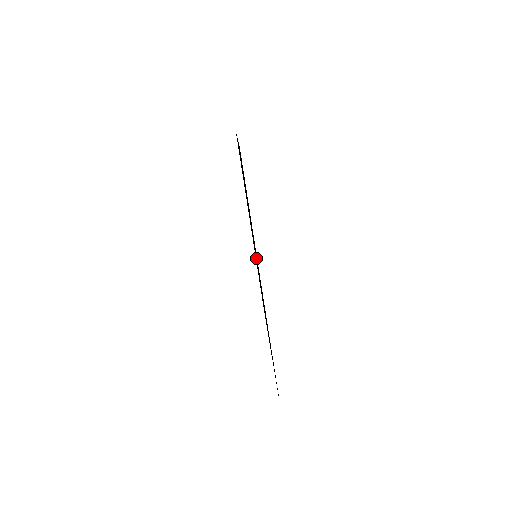
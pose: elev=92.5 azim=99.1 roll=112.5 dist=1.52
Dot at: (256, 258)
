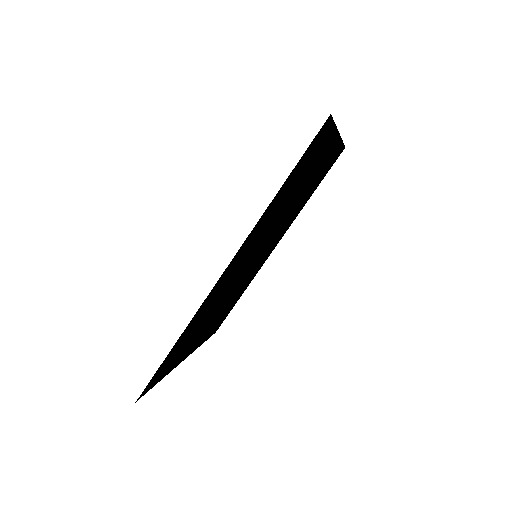
Dot at: (253, 255)
